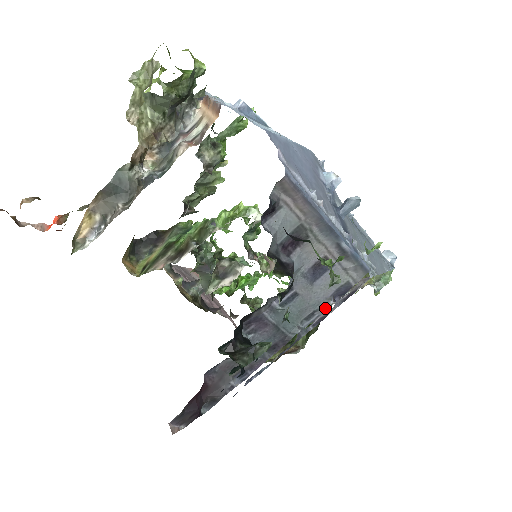
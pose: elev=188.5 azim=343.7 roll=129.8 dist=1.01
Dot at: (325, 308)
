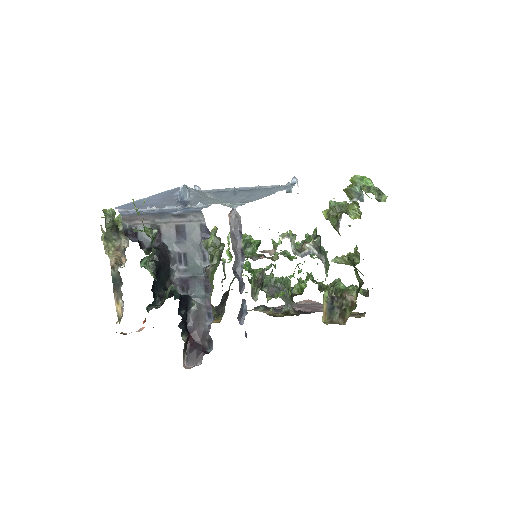
Dot at: (203, 247)
